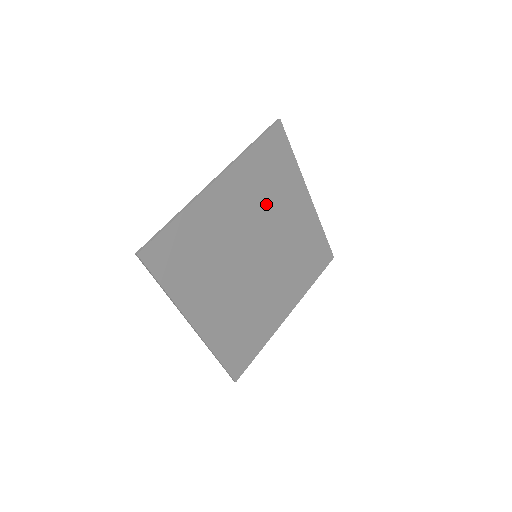
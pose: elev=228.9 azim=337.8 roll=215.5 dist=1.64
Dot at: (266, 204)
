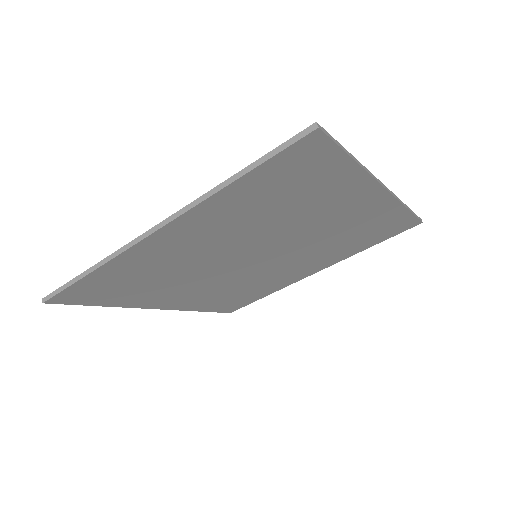
Dot at: (275, 221)
